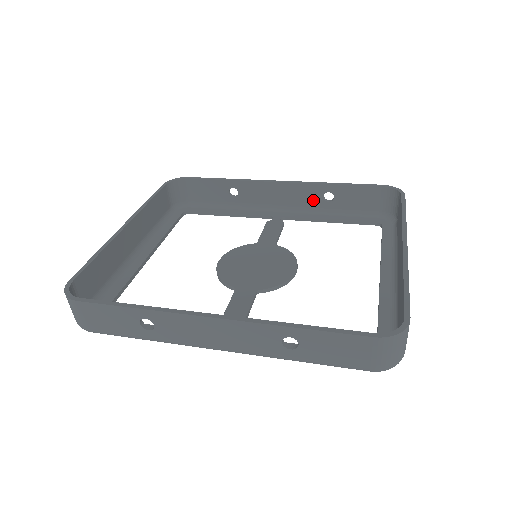
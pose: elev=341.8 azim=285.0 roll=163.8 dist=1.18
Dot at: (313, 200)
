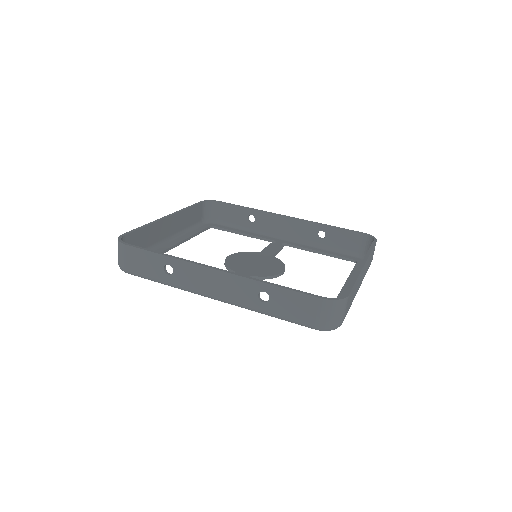
Dot at: (309, 235)
